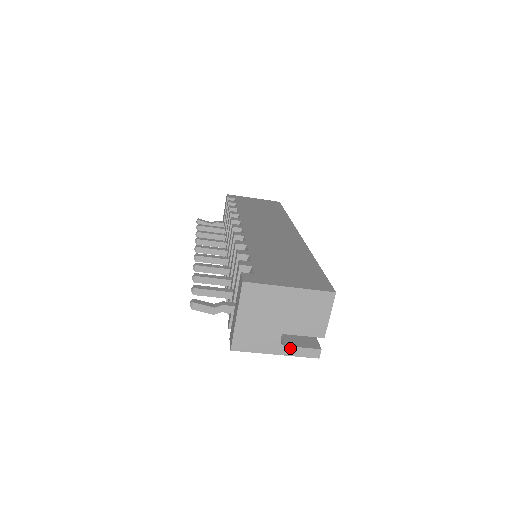
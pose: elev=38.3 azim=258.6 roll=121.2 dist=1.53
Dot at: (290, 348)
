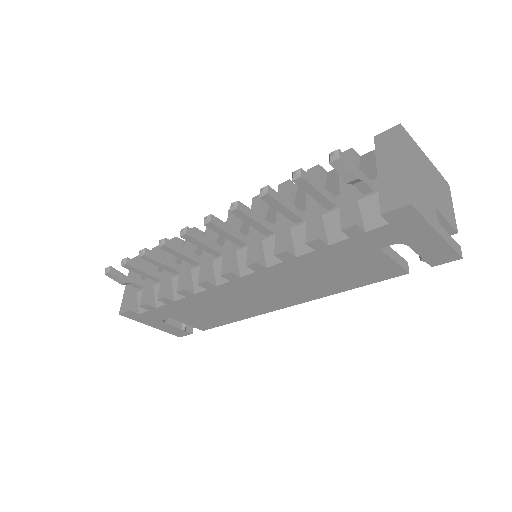
Dot at: (444, 231)
